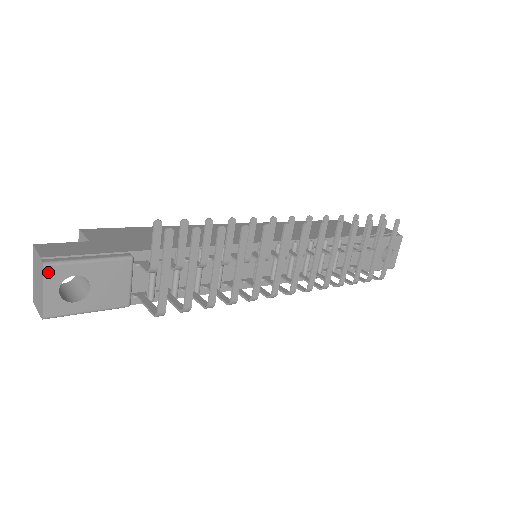
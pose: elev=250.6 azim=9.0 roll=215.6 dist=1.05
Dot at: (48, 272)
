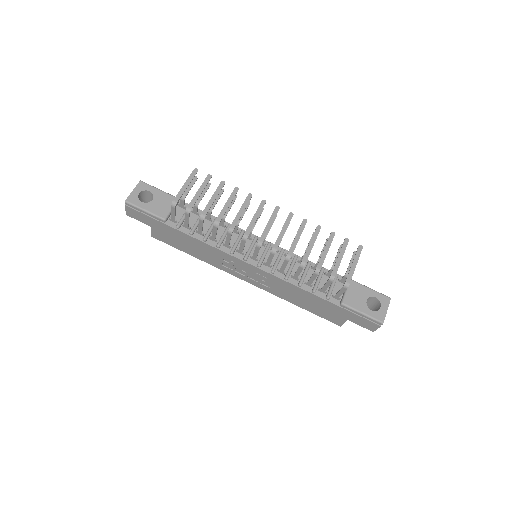
Dot at: (140, 184)
